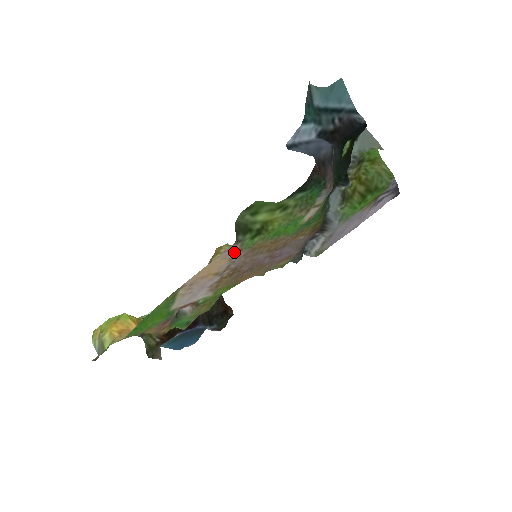
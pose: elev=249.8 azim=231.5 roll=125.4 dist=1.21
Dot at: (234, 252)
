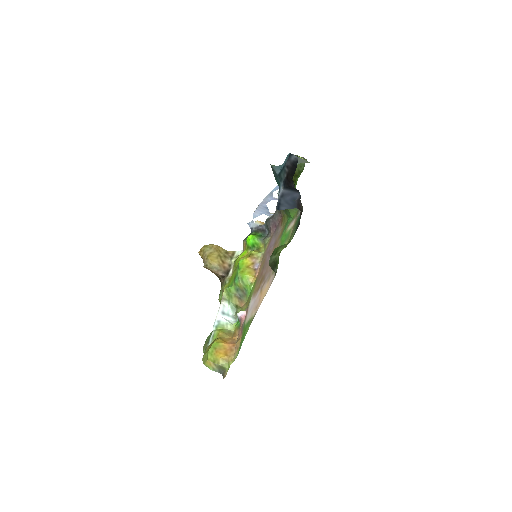
Dot at: (271, 277)
